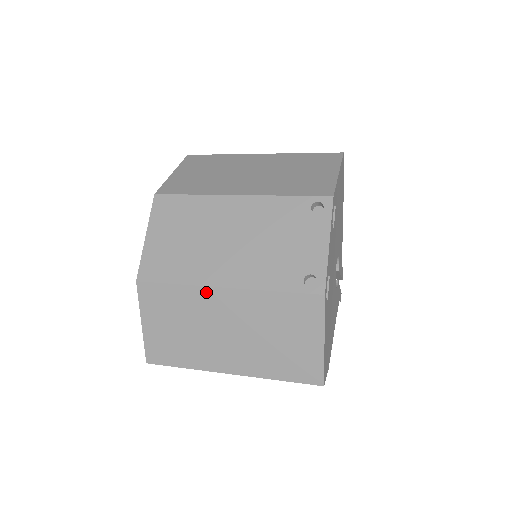
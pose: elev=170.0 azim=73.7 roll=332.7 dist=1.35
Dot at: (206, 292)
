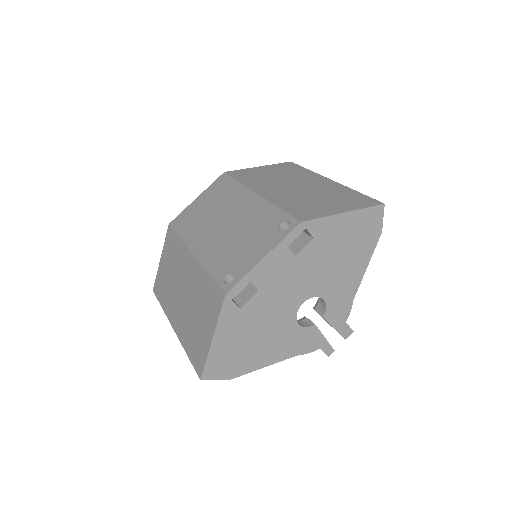
Dot at: (186, 252)
